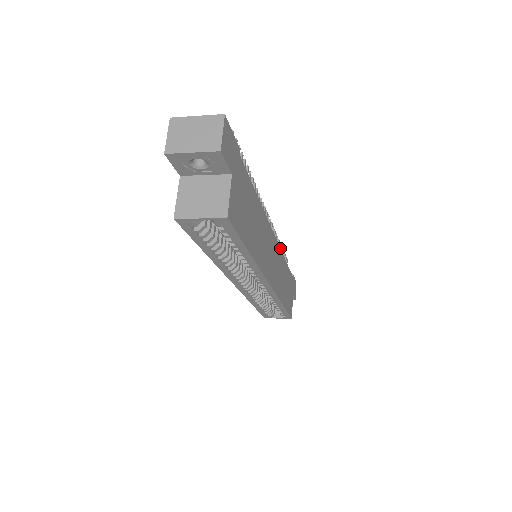
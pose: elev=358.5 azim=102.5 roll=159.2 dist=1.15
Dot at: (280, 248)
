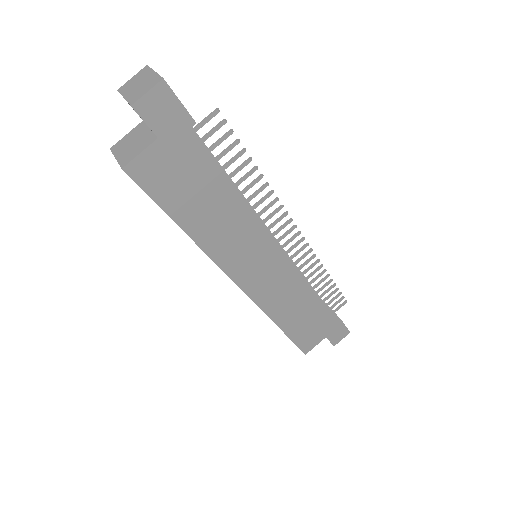
Dot at: (301, 272)
